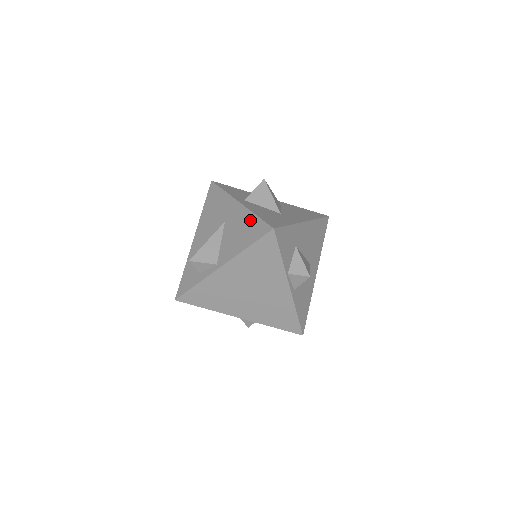
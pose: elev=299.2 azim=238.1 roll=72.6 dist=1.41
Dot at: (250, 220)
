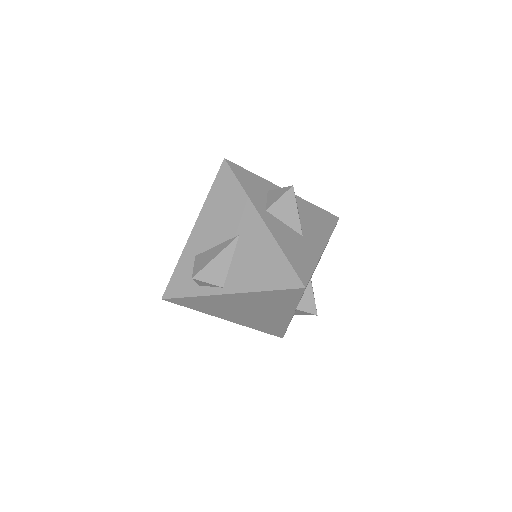
Dot at: (275, 256)
